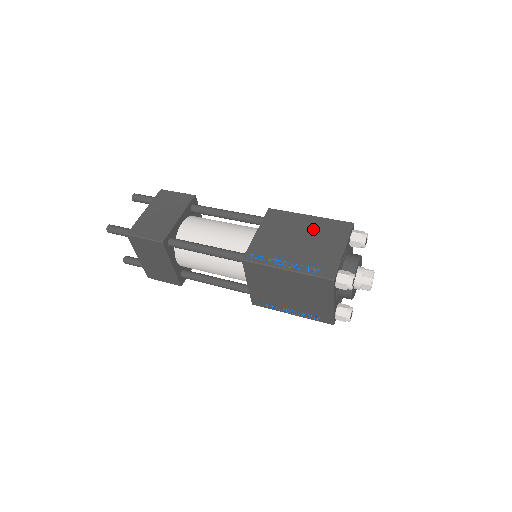
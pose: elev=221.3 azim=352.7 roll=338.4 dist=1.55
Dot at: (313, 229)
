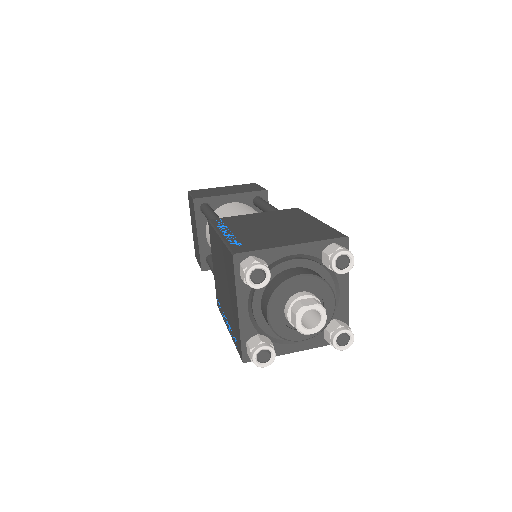
Dot at: (300, 226)
